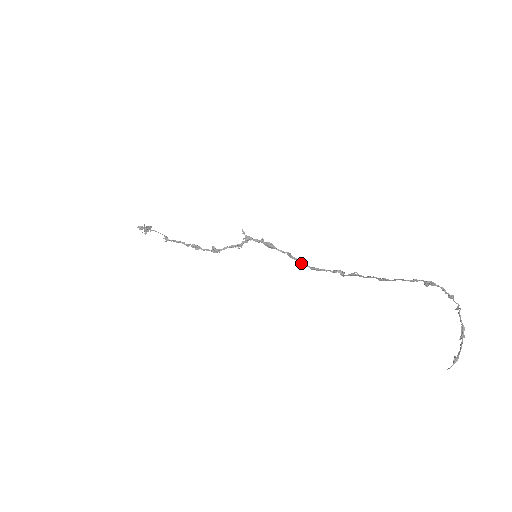
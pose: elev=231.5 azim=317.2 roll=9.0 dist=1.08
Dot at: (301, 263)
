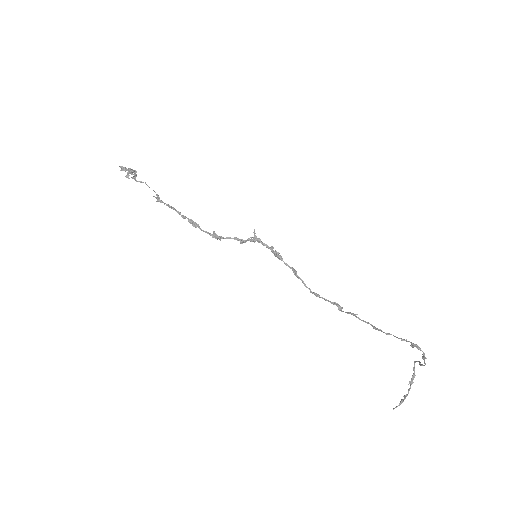
Dot at: (303, 283)
